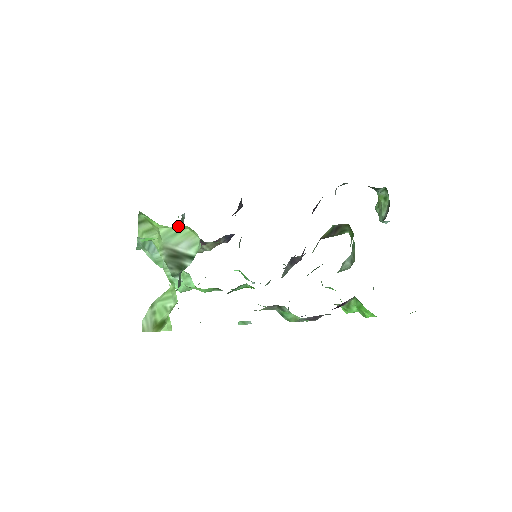
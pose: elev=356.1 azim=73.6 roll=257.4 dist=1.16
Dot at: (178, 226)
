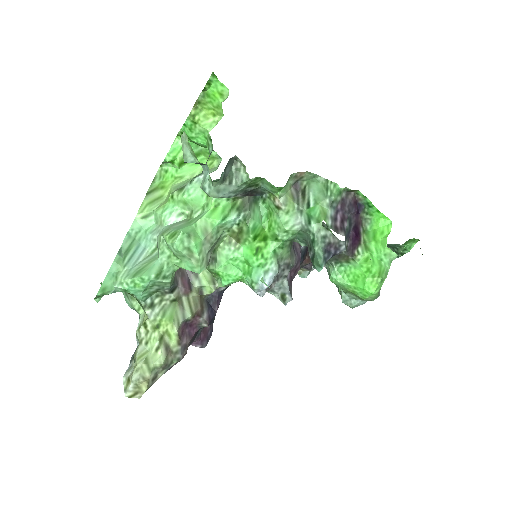
Dot at: (195, 171)
